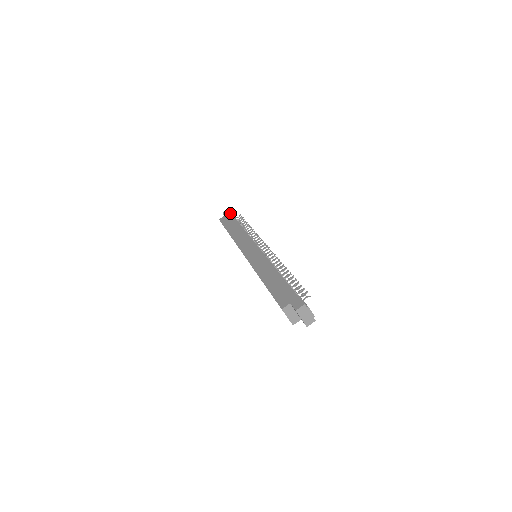
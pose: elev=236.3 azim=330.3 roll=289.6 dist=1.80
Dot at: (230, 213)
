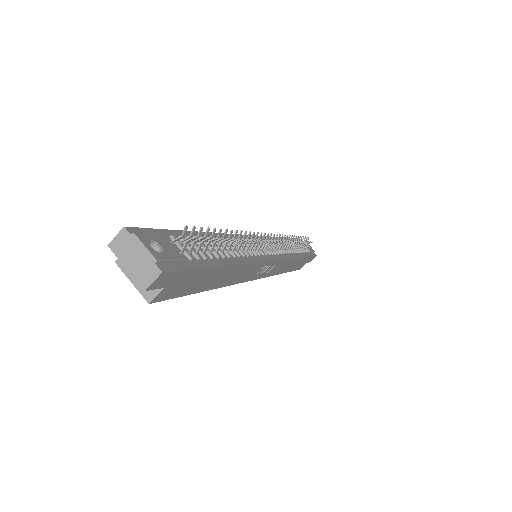
Dot at: occluded
